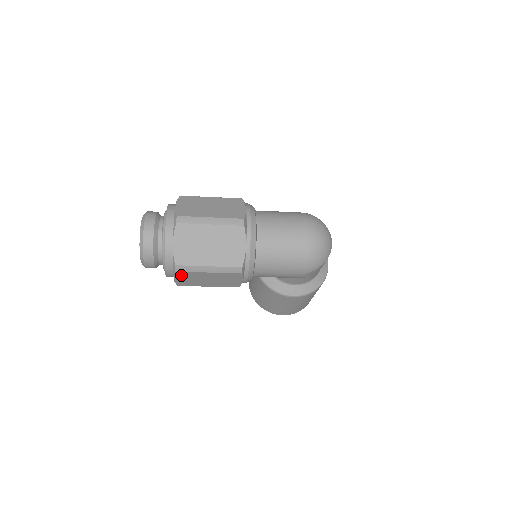
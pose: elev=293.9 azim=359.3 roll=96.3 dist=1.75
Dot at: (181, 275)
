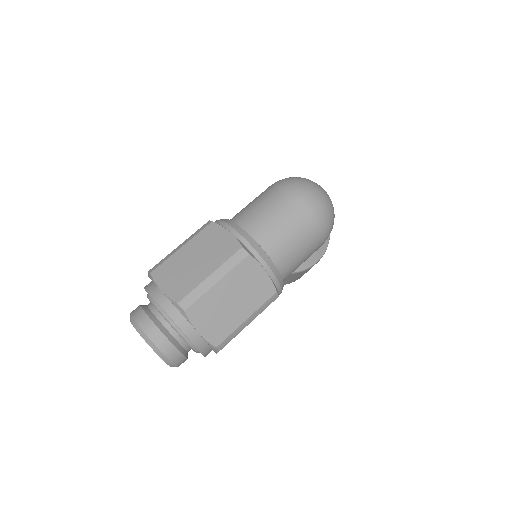
Dot at: occluded
